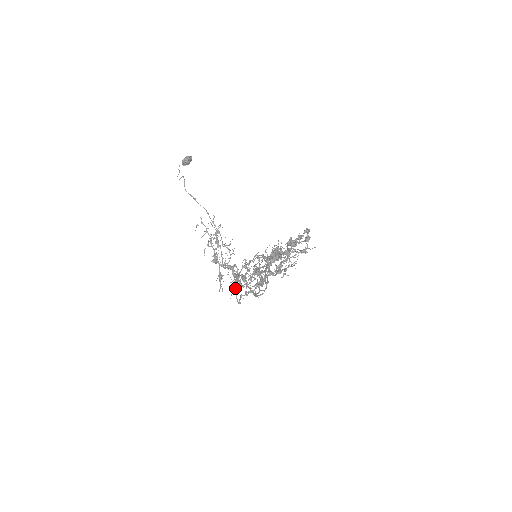
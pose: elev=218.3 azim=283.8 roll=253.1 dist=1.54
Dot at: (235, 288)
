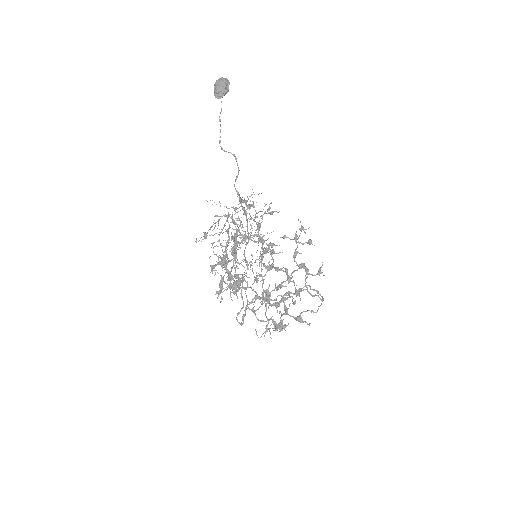
Dot at: (215, 274)
